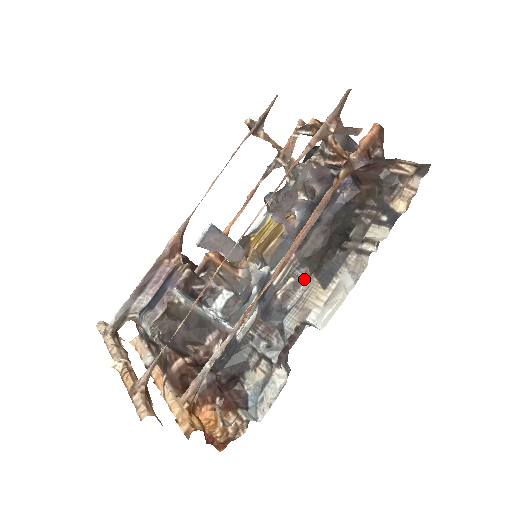
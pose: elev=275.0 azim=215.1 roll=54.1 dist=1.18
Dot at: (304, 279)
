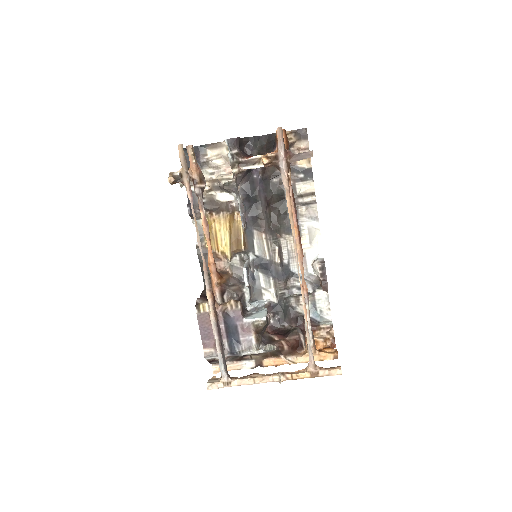
Dot at: (280, 241)
